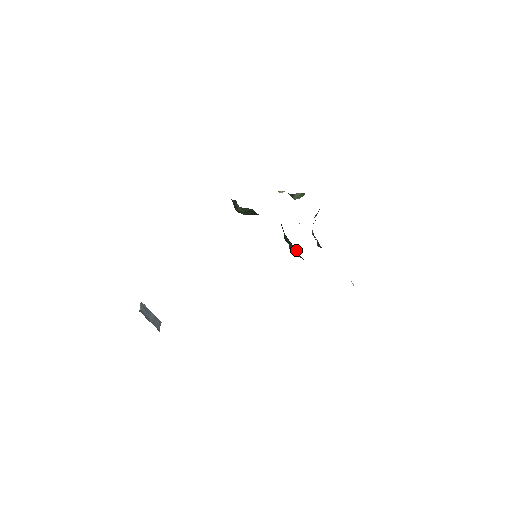
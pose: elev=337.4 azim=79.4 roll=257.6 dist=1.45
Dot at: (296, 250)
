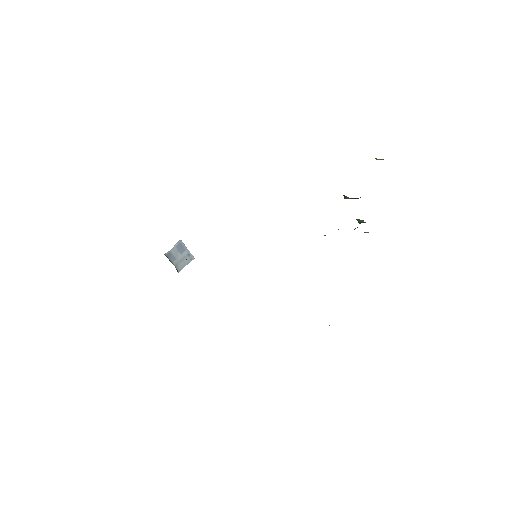
Dot at: occluded
